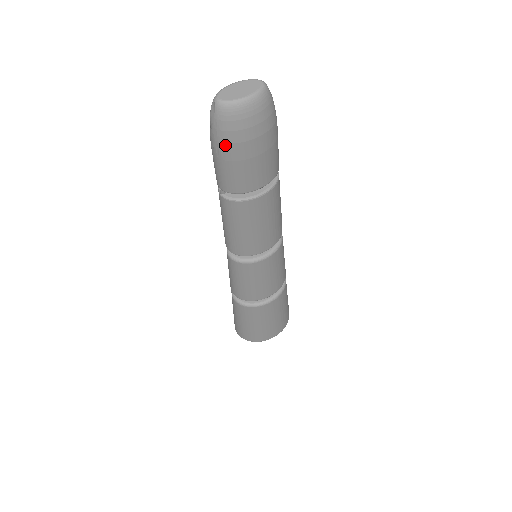
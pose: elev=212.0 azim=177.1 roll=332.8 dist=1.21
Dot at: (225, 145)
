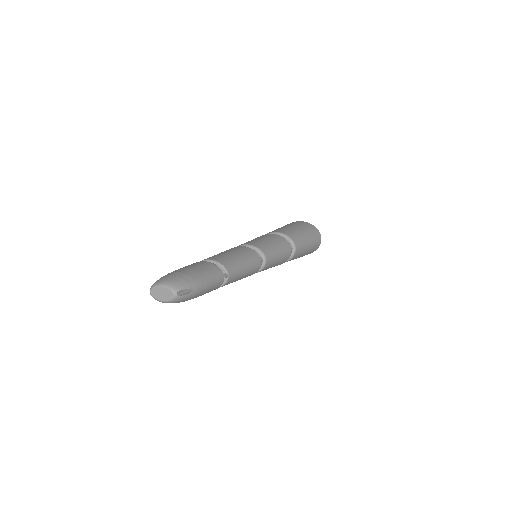
Dot at: occluded
